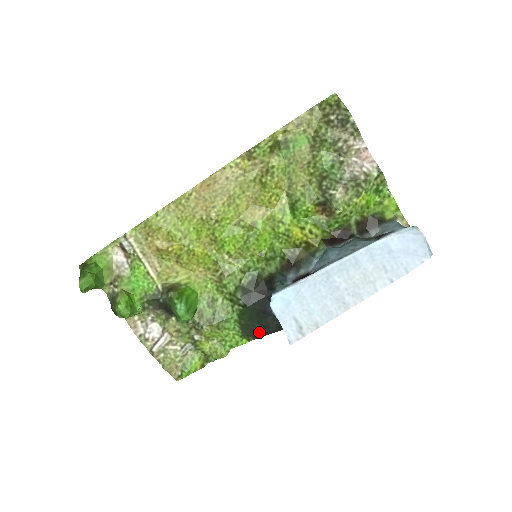
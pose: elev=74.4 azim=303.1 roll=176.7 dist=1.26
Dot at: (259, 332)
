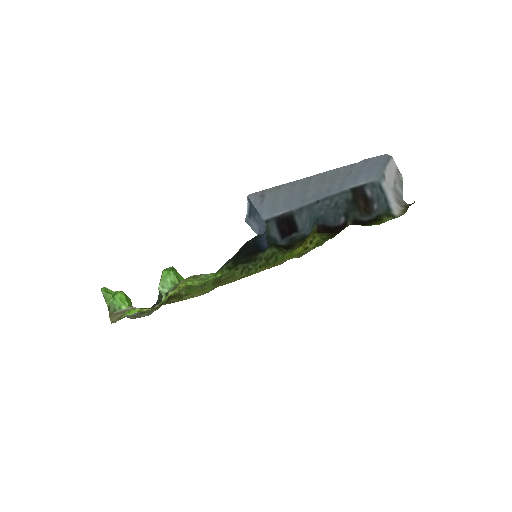
Dot at: (234, 255)
